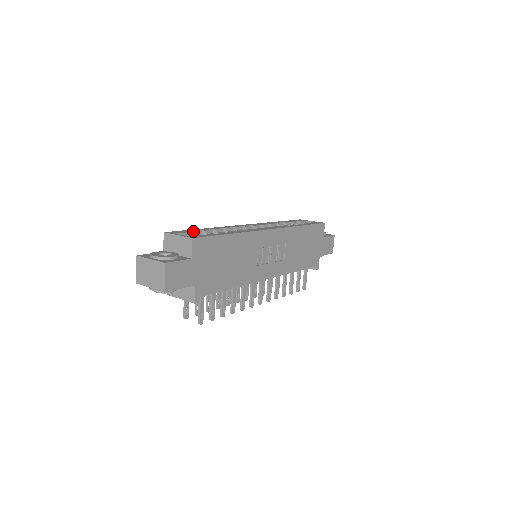
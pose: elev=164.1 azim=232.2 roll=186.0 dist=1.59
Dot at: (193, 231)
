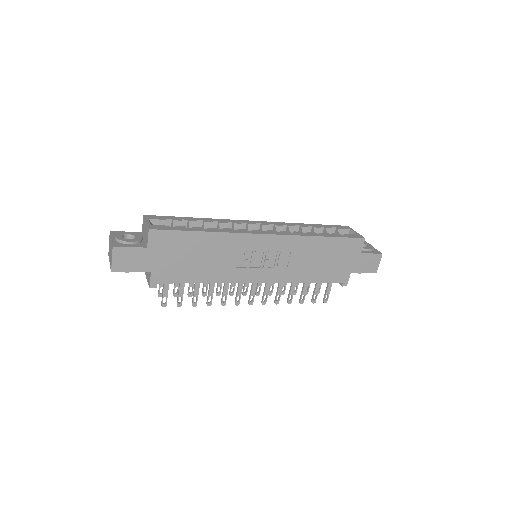
Dot at: (174, 219)
